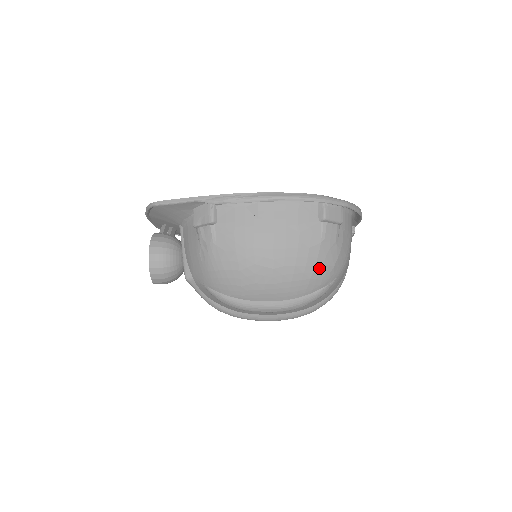
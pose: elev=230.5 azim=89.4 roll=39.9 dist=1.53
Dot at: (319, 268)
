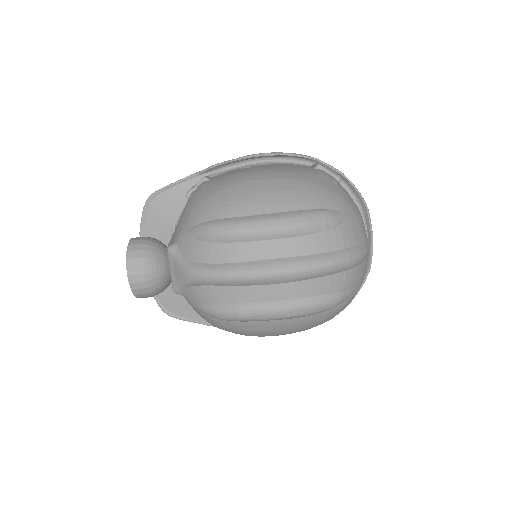
Dot at: (320, 187)
